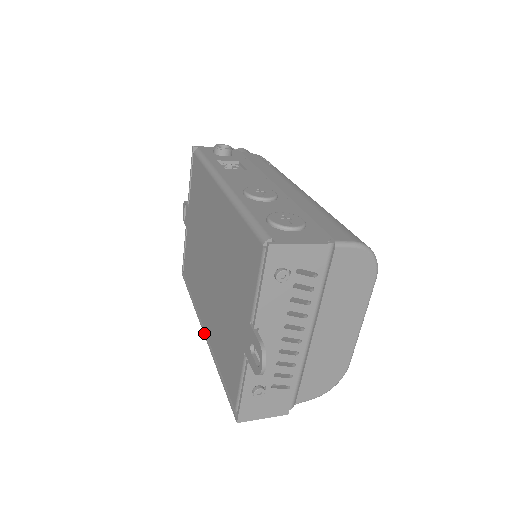
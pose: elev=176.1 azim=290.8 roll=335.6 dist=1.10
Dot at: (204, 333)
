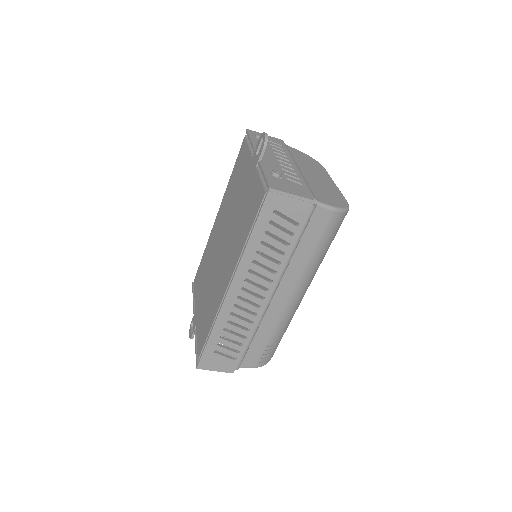
Dot at: (229, 286)
